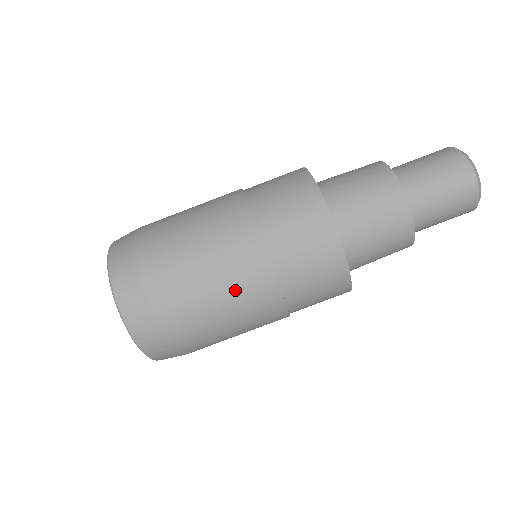
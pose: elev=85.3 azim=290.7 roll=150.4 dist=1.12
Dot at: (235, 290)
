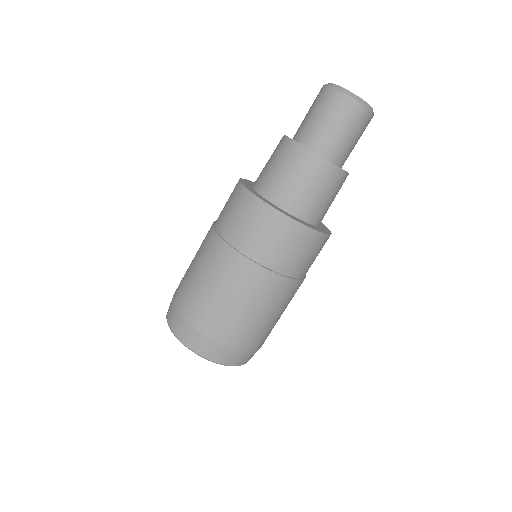
Dot at: (218, 274)
